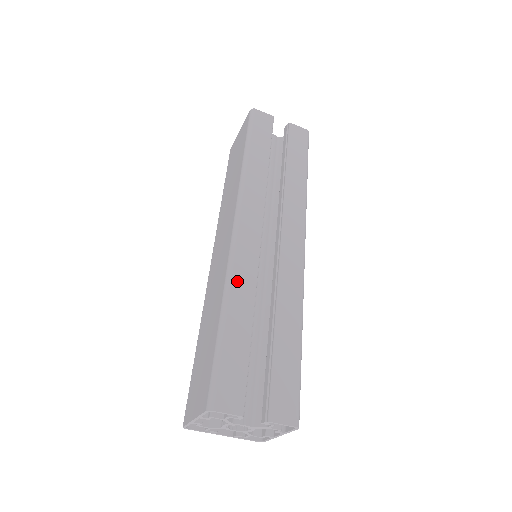
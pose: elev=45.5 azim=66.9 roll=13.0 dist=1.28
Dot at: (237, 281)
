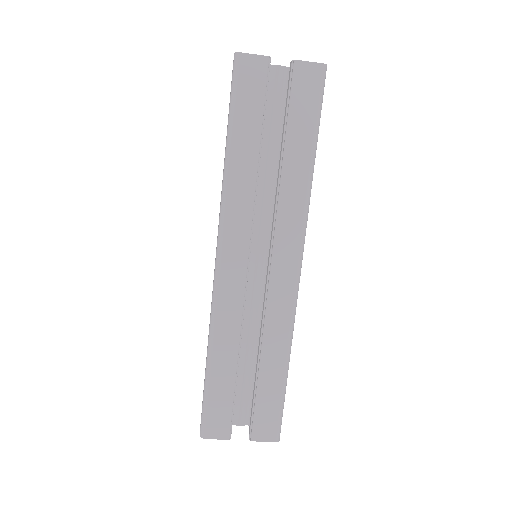
Dot at: (220, 326)
